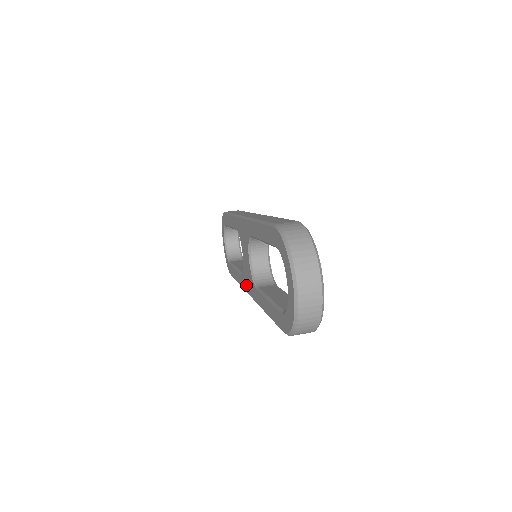
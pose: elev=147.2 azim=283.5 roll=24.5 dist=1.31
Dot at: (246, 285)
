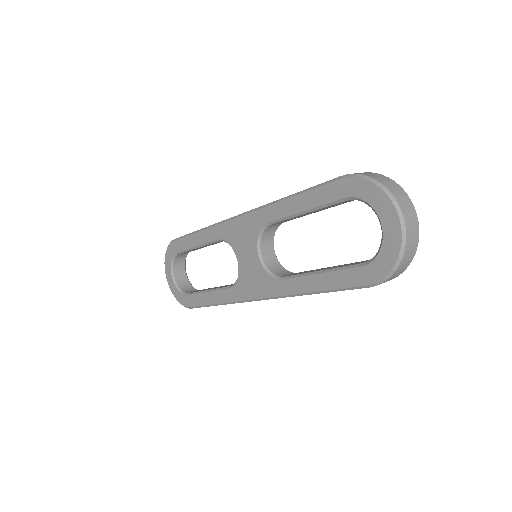
Dot at: (247, 292)
